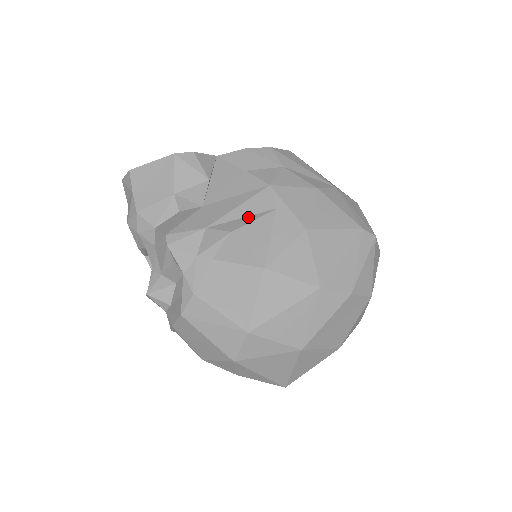
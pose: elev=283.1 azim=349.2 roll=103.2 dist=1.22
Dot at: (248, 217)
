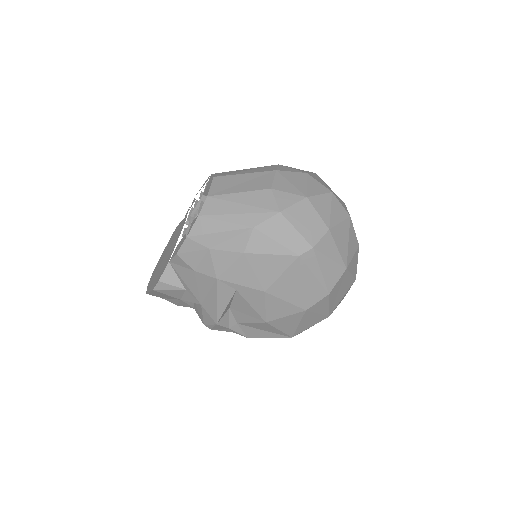
Dot at: (228, 304)
